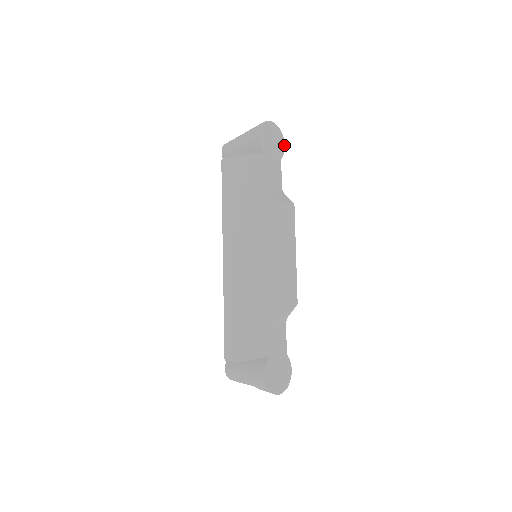
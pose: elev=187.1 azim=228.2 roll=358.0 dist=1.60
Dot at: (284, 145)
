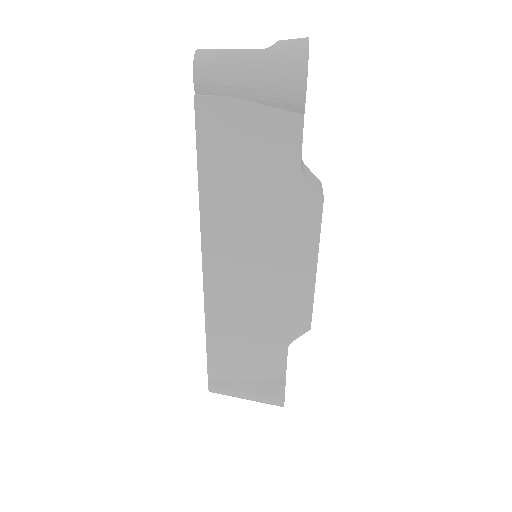
Dot at: occluded
